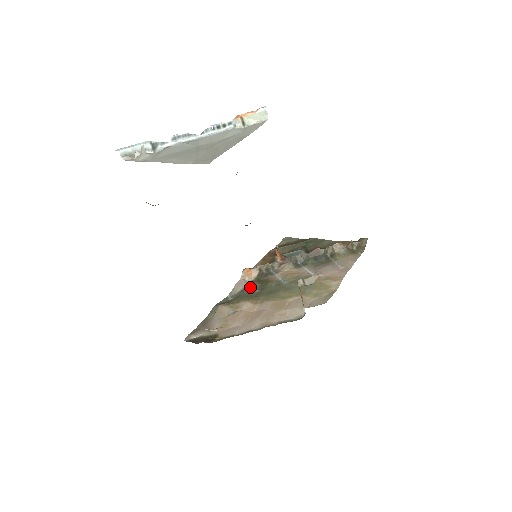
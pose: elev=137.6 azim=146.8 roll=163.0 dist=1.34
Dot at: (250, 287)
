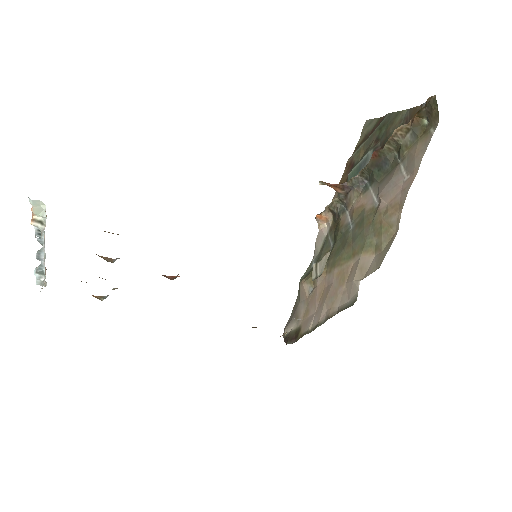
Dot at: (327, 241)
